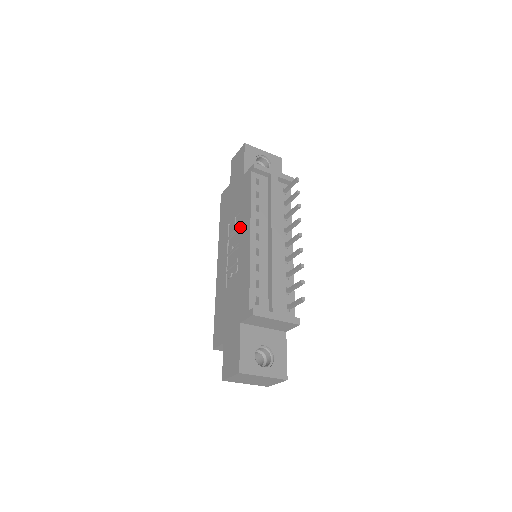
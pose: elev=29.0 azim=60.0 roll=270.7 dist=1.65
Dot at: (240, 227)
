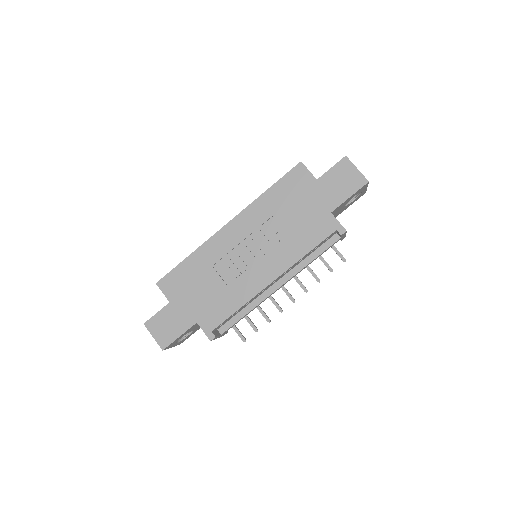
Dot at: (275, 252)
